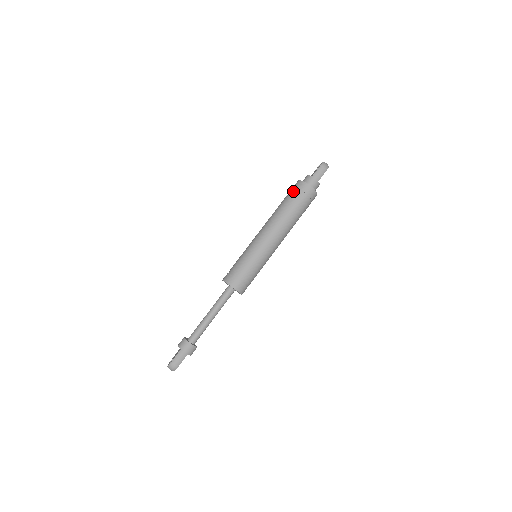
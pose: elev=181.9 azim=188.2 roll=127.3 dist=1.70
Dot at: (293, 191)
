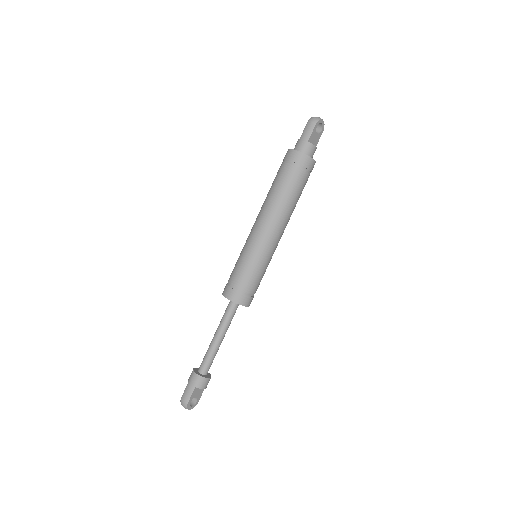
Dot at: occluded
